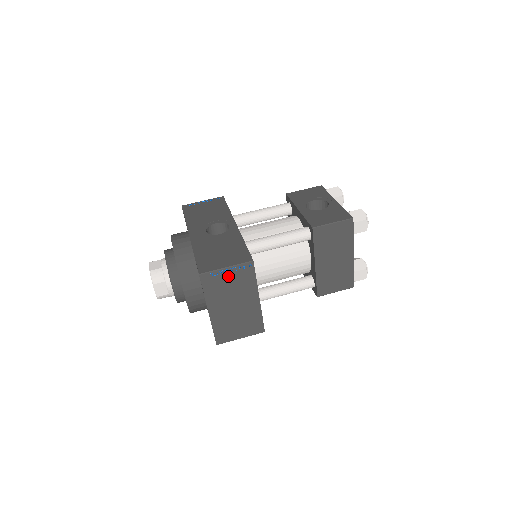
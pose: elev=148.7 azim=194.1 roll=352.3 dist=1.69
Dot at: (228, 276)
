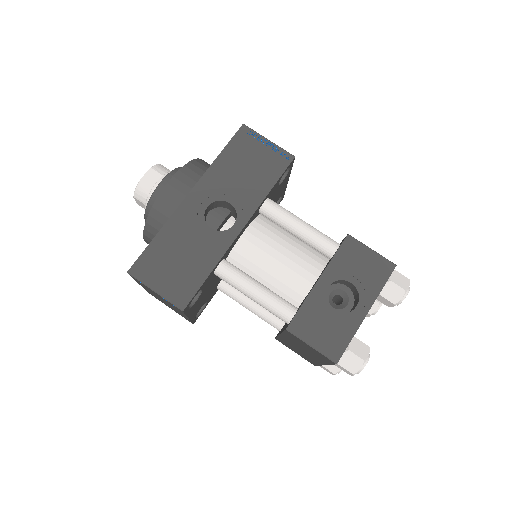
Dot at: (157, 294)
